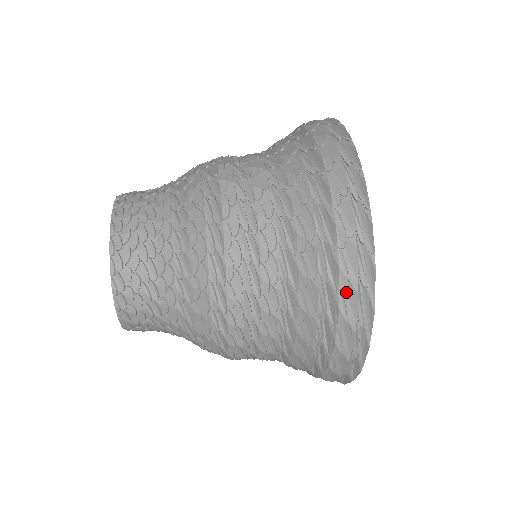
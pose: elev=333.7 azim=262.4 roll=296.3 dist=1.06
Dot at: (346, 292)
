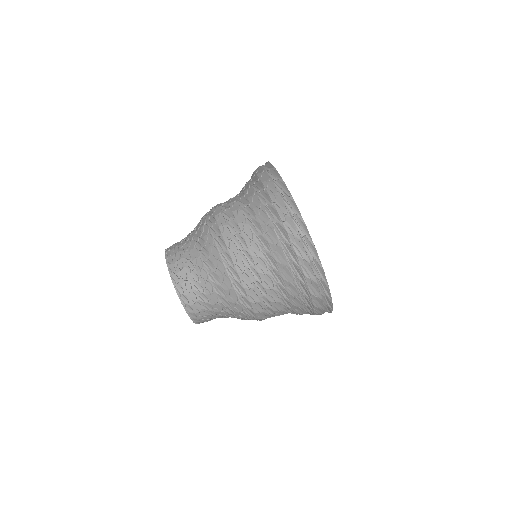
Dot at: occluded
